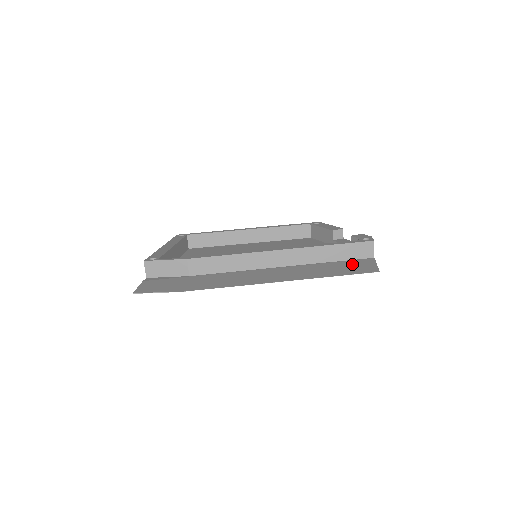
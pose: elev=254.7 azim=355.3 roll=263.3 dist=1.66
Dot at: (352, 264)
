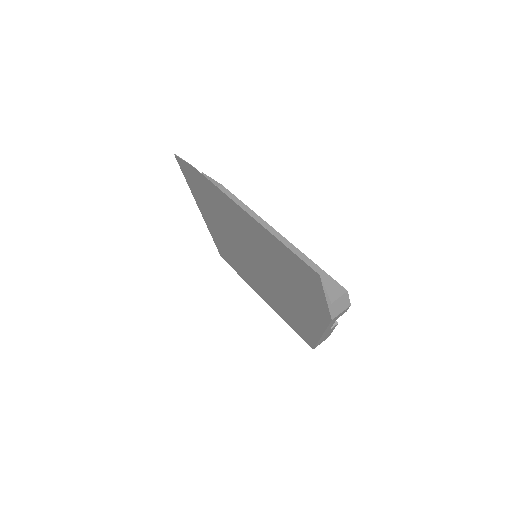
Dot at: occluded
